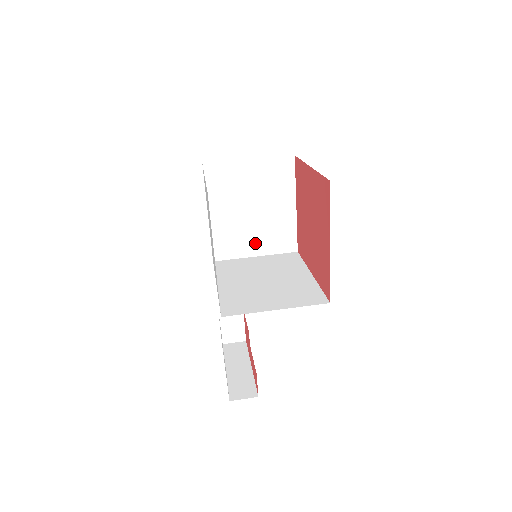
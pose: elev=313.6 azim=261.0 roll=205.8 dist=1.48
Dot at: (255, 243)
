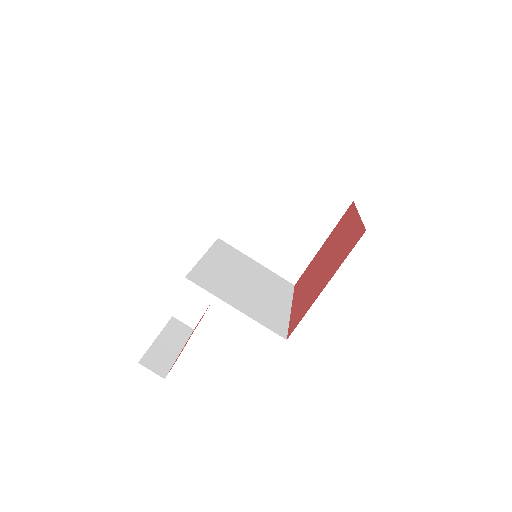
Dot at: (265, 249)
